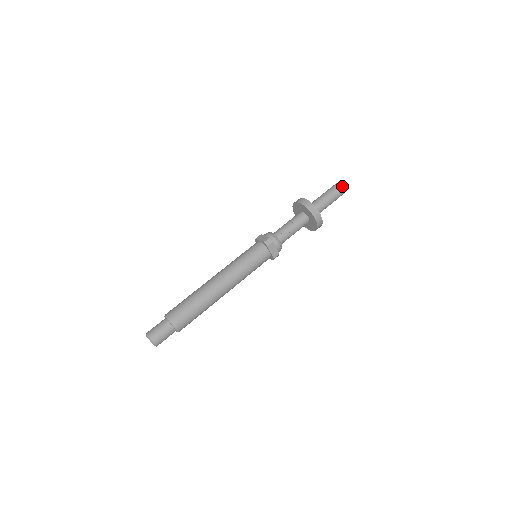
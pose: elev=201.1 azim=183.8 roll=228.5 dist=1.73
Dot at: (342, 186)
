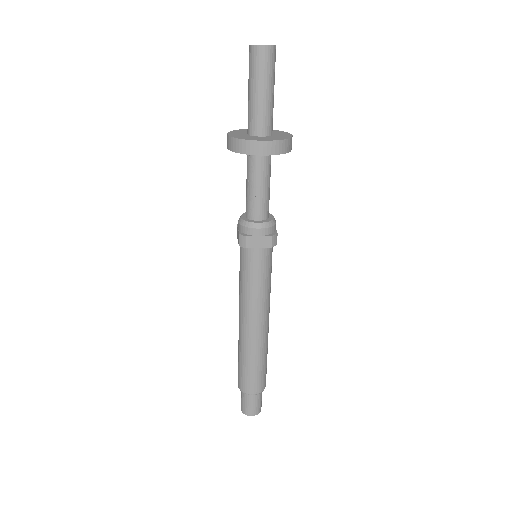
Dot at: (256, 46)
